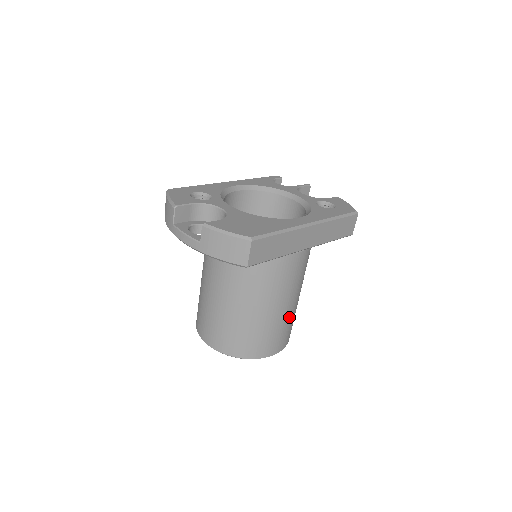
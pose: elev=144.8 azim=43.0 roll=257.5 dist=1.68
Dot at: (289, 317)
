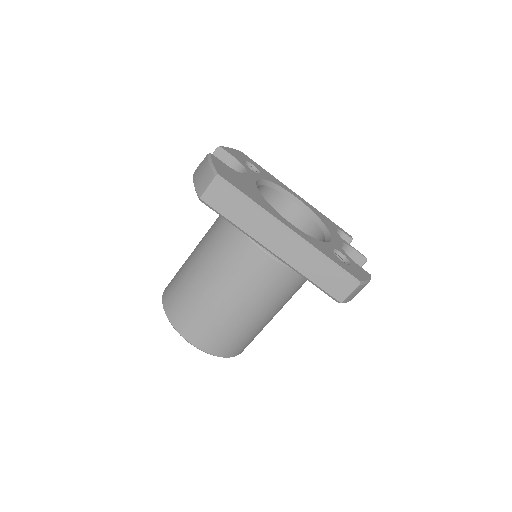
Dot at: (226, 320)
